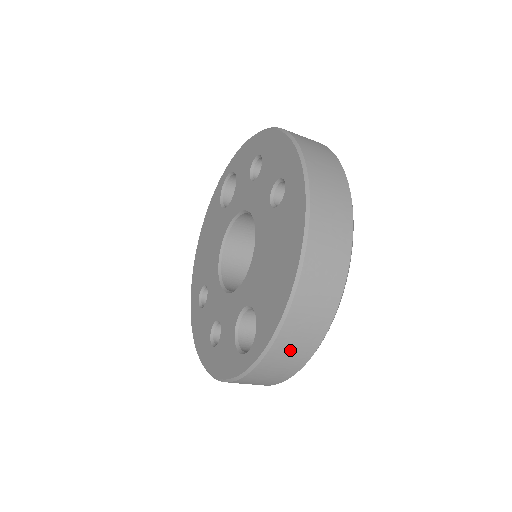
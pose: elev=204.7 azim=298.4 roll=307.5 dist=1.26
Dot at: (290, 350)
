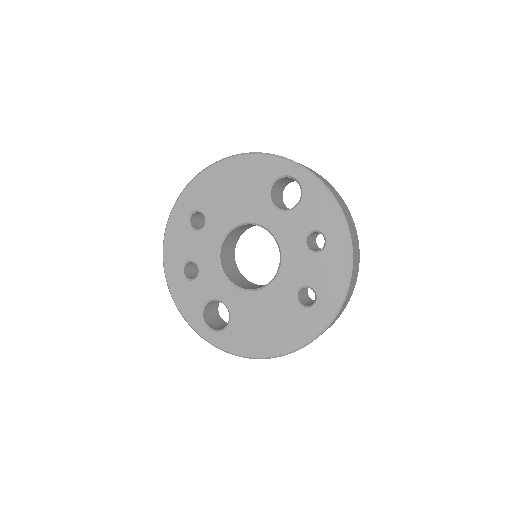
Dot at: occluded
